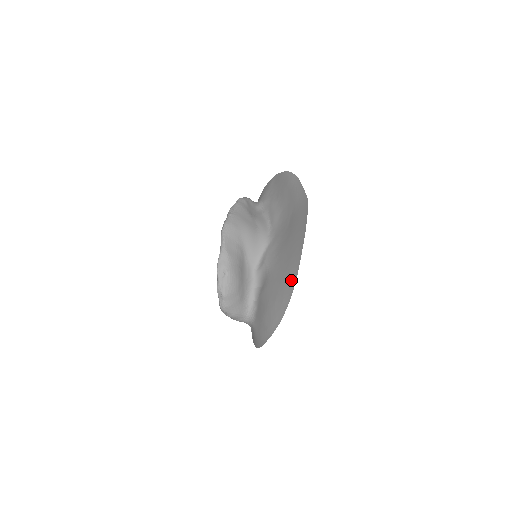
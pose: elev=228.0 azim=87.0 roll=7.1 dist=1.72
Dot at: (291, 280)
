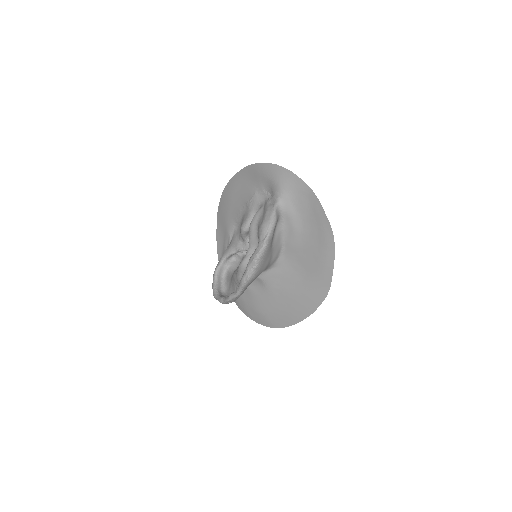
Dot at: (282, 322)
